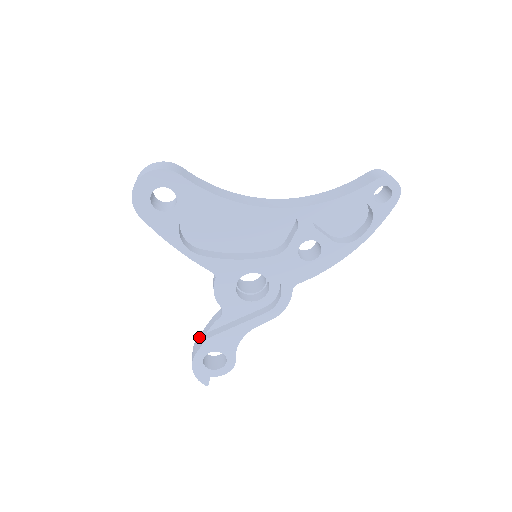
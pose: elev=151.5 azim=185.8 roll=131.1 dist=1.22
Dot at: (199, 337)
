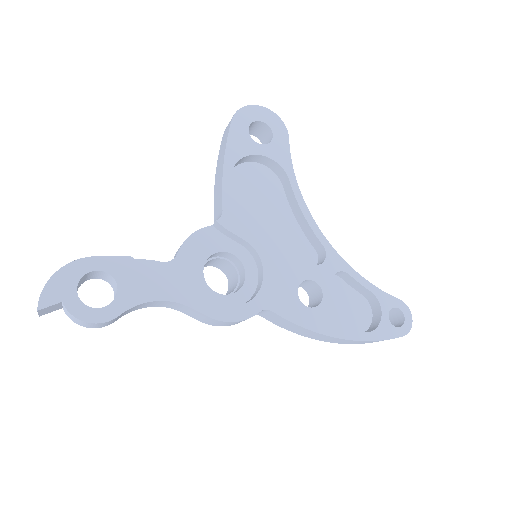
Dot at: occluded
